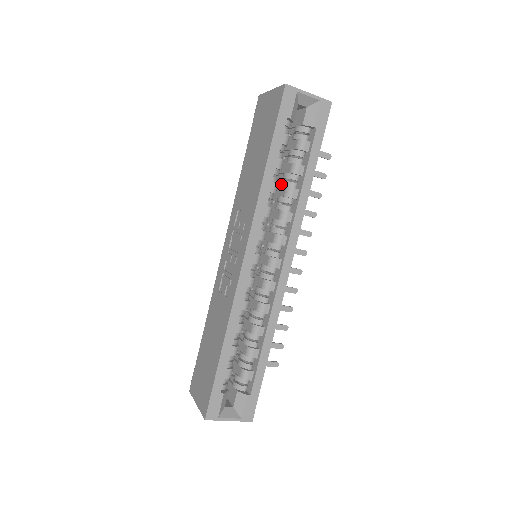
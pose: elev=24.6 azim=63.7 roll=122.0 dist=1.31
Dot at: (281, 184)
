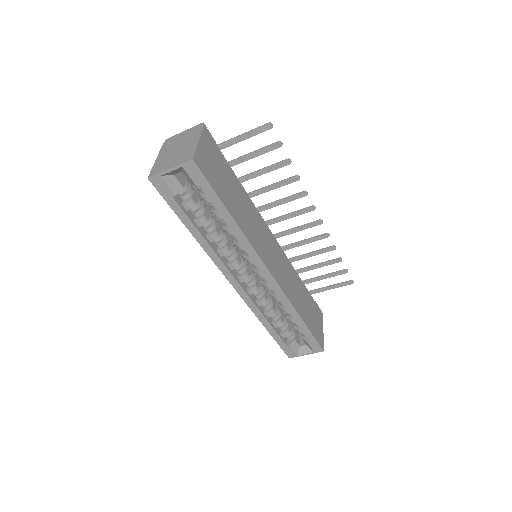
Dot at: occluded
